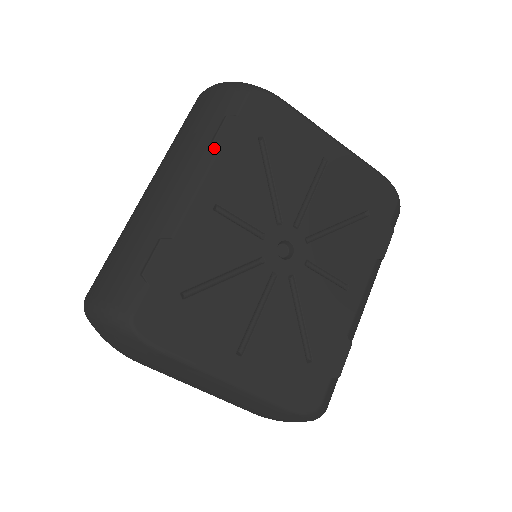
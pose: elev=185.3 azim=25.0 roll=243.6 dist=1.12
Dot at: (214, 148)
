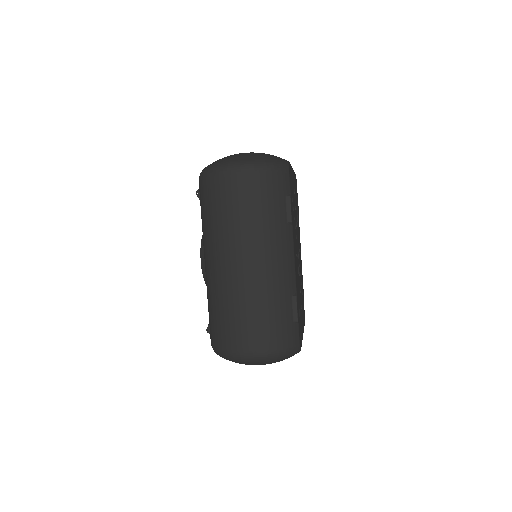
Dot at: (292, 223)
